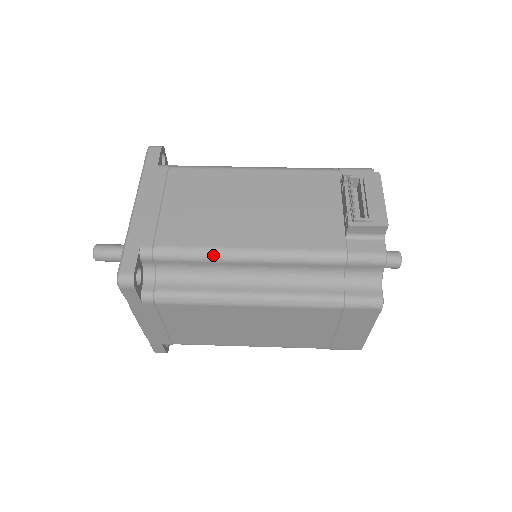
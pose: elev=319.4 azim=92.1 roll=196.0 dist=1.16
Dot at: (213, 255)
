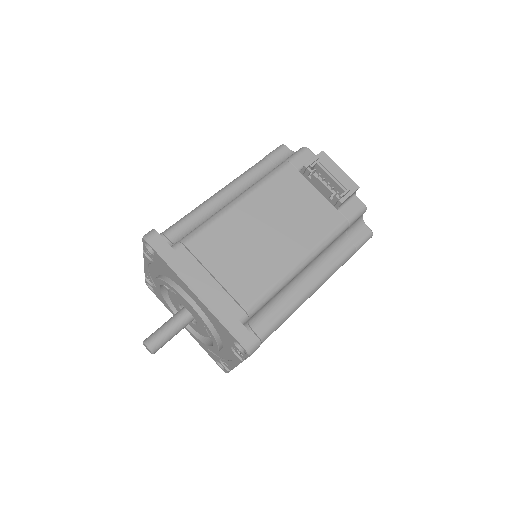
Dot at: (283, 284)
